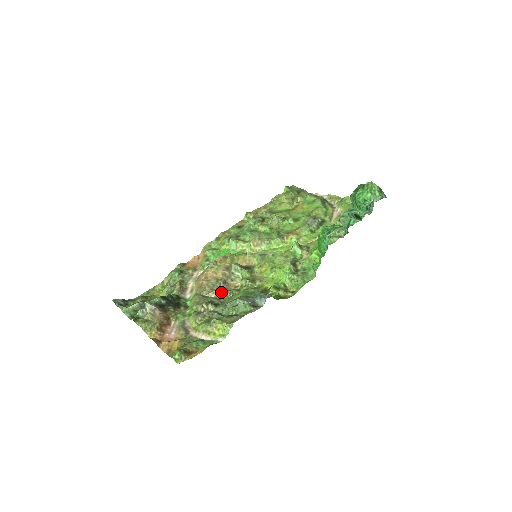
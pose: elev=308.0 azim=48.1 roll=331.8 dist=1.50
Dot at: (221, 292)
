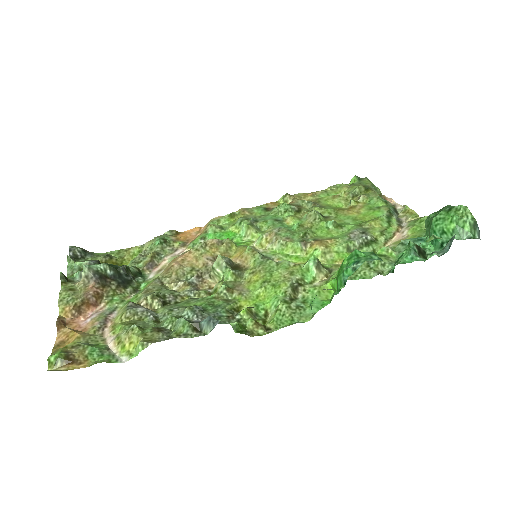
Dot at: (186, 288)
